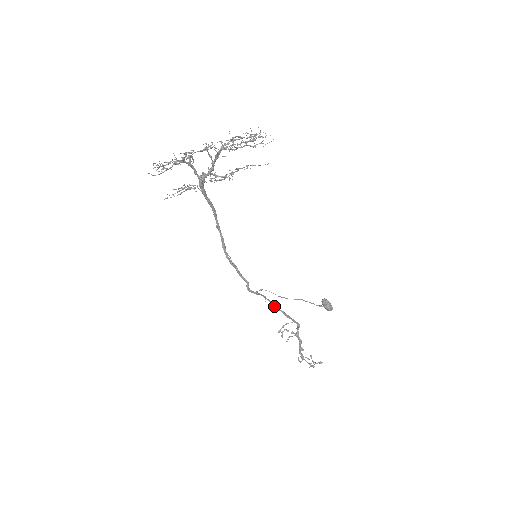
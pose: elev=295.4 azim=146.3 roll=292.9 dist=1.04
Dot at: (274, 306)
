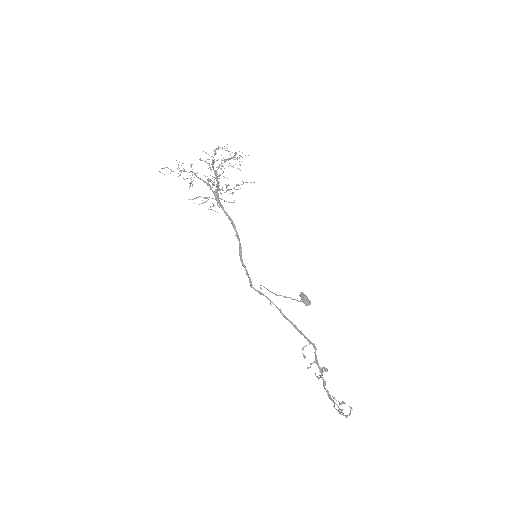
Dot at: (281, 313)
